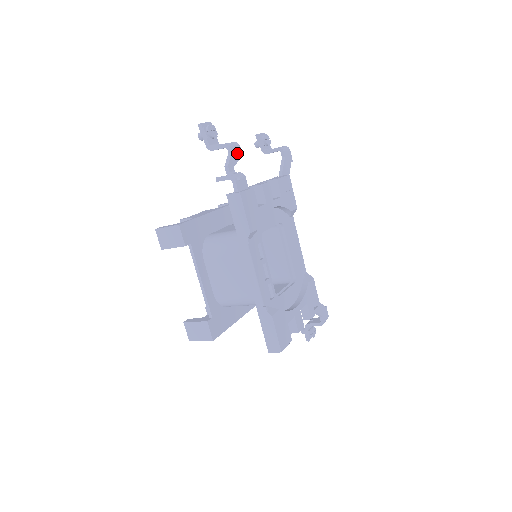
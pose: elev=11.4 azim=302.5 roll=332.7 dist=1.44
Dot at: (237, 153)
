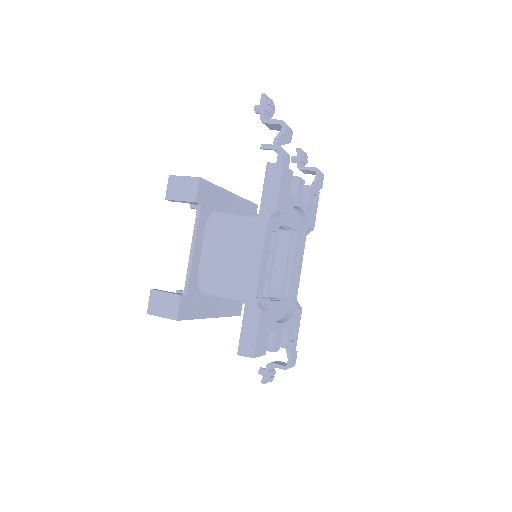
Dot at: (288, 136)
